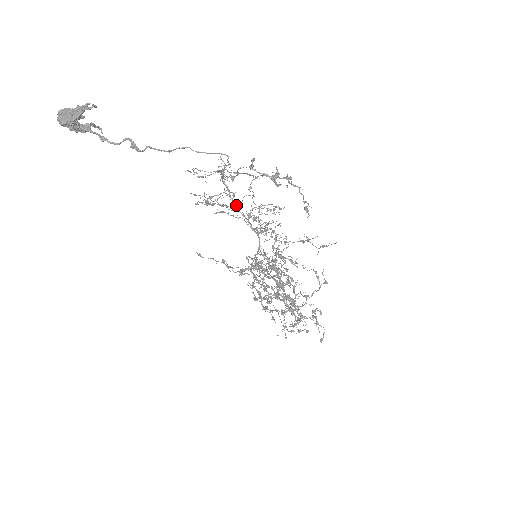
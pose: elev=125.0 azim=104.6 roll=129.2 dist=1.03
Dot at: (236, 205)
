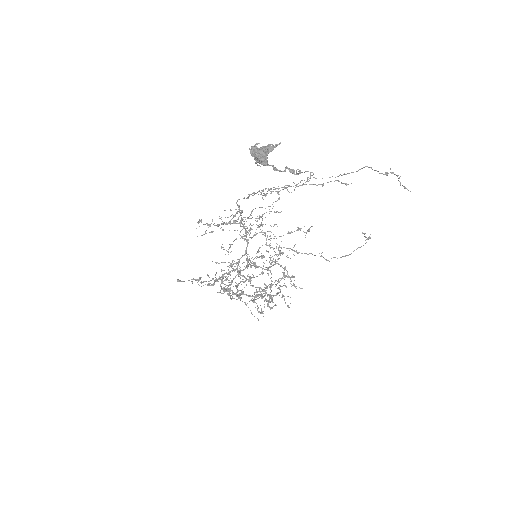
Dot at: (242, 219)
